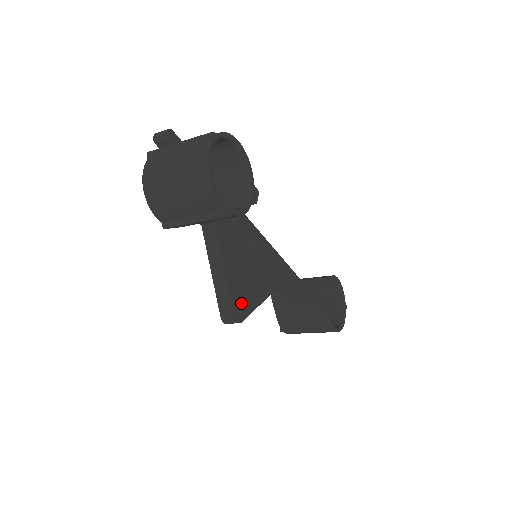
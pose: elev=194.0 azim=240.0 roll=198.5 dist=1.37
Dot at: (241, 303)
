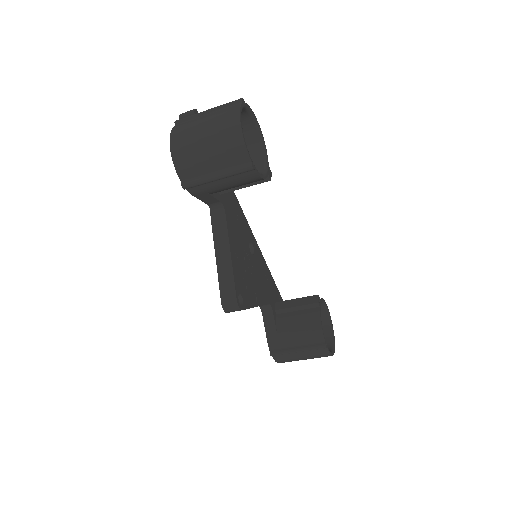
Dot at: (242, 292)
